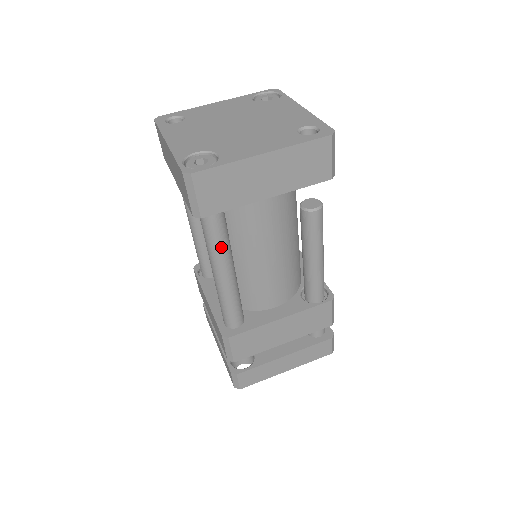
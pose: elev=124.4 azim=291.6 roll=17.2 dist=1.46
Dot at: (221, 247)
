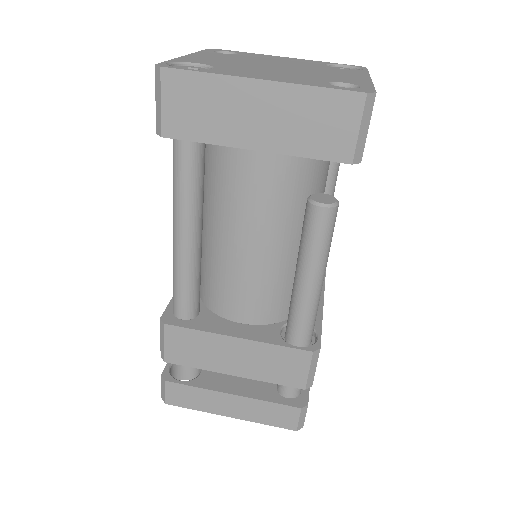
Dot at: (184, 195)
